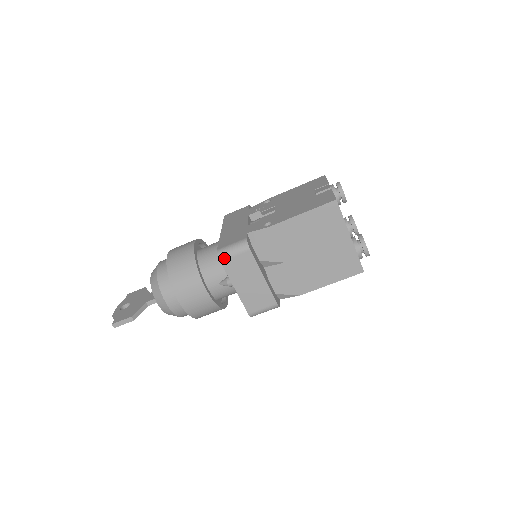
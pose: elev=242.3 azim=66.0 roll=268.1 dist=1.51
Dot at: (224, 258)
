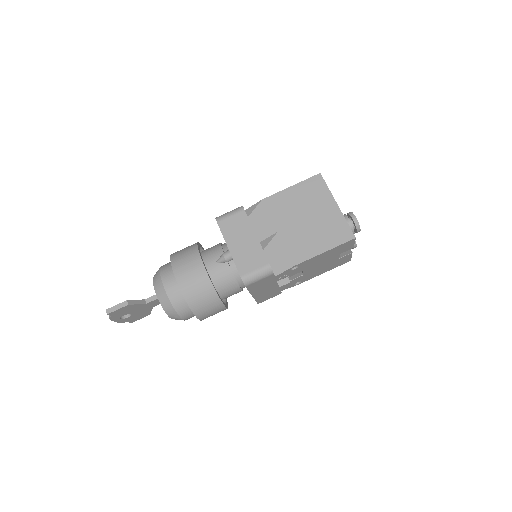
Dot at: (221, 219)
